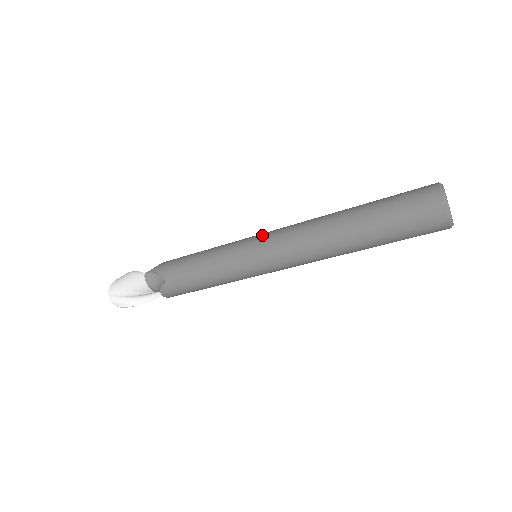
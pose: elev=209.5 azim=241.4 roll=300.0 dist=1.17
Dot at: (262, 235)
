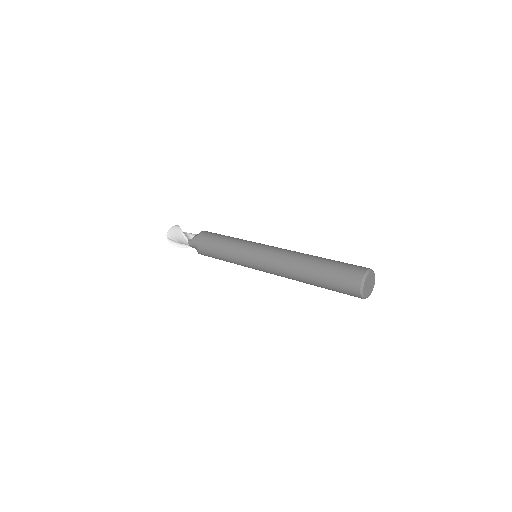
Dot at: (258, 252)
